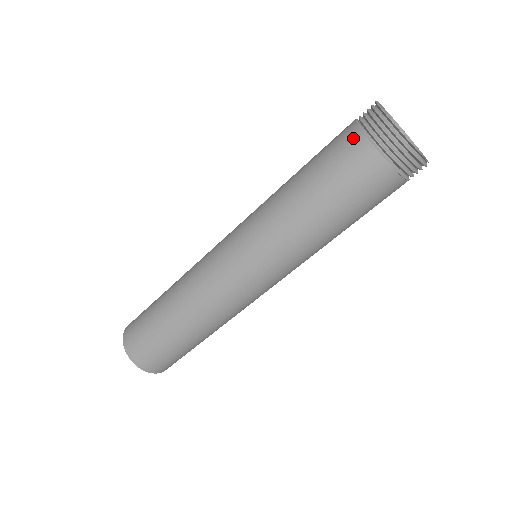
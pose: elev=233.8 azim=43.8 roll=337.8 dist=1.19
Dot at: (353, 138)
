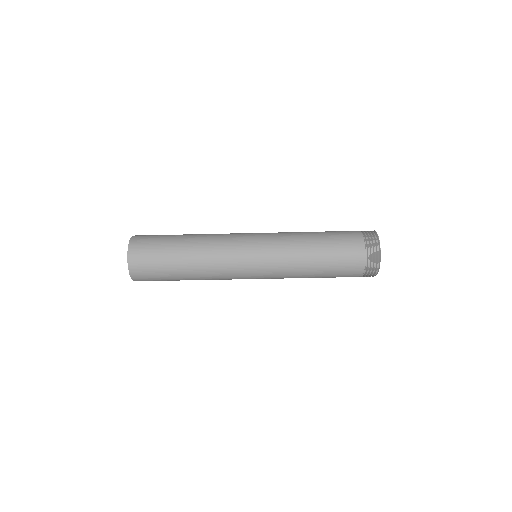
Dot at: (355, 232)
